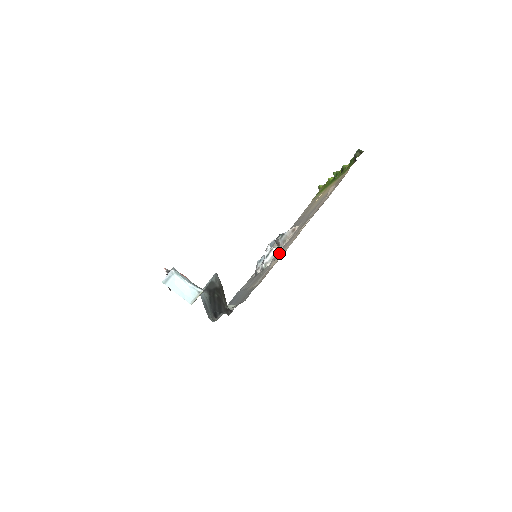
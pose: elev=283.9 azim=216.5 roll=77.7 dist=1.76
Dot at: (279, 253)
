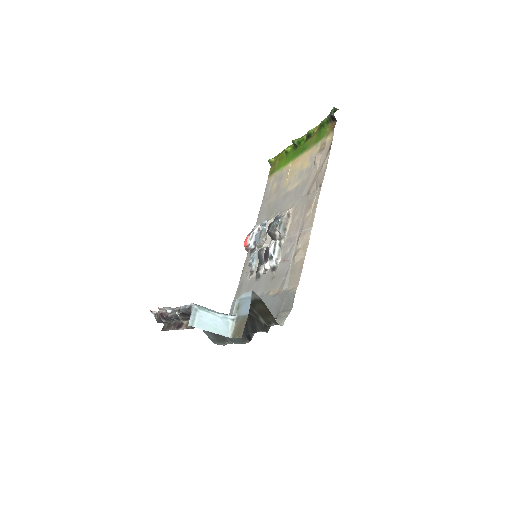
Dot at: (291, 244)
